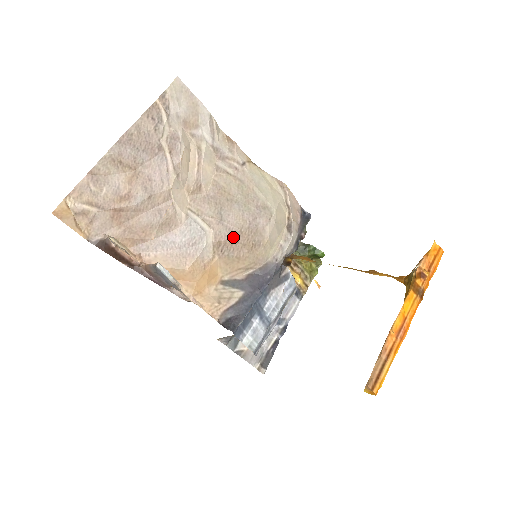
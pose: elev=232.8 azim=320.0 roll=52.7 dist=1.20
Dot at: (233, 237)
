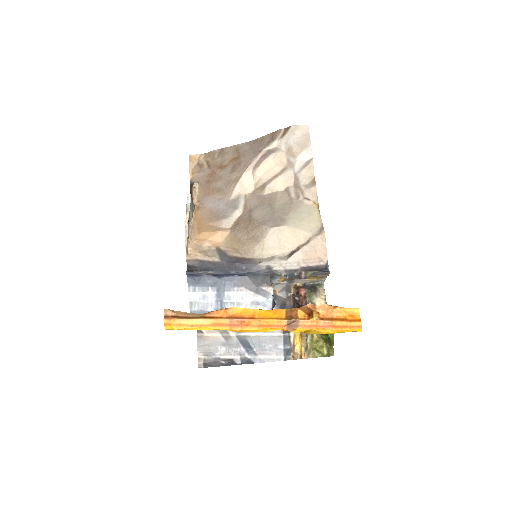
Dot at: (247, 223)
